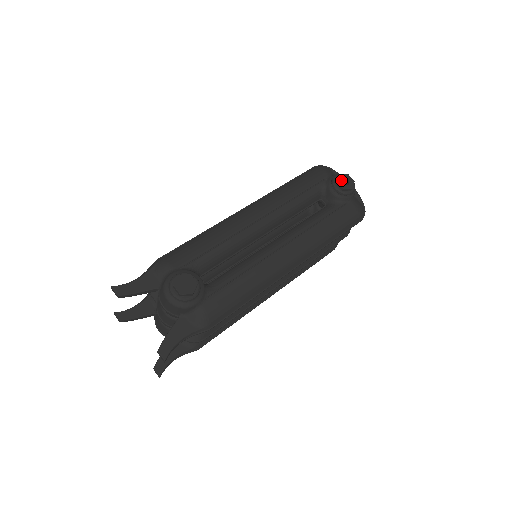
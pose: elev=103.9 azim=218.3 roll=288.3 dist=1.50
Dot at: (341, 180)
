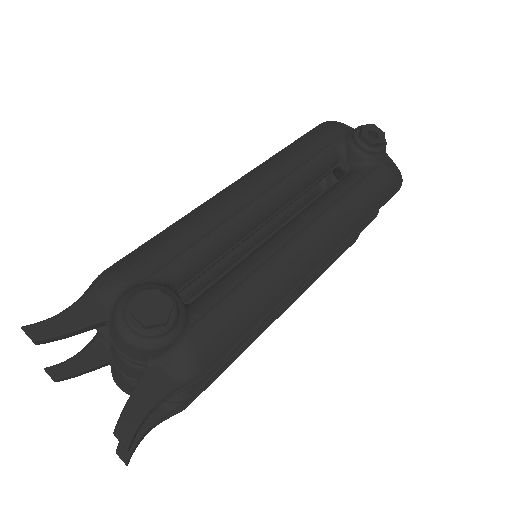
Dot at: (367, 132)
